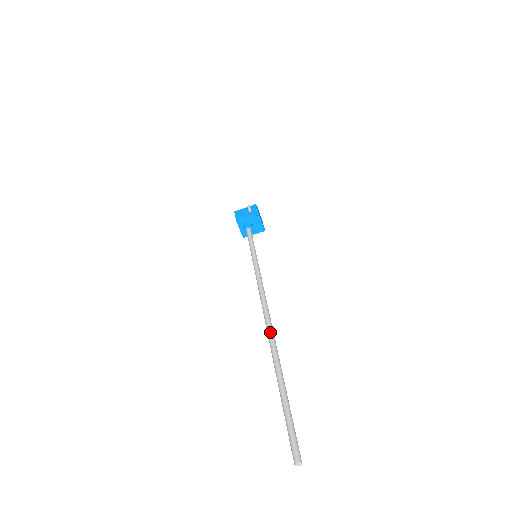
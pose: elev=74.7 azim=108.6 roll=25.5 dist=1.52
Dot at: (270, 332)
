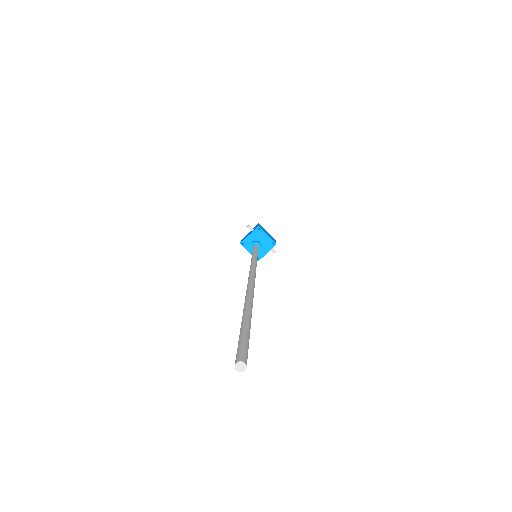
Dot at: (247, 288)
